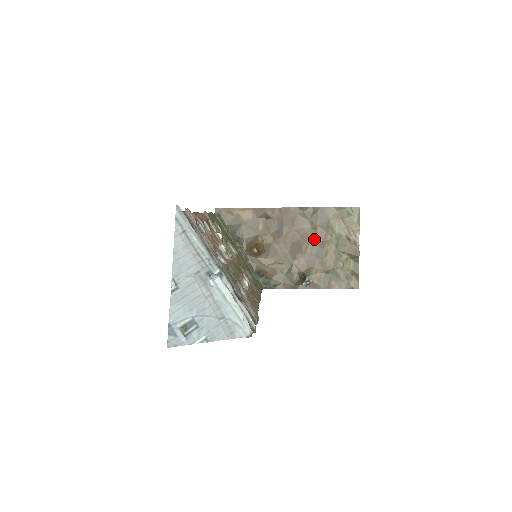
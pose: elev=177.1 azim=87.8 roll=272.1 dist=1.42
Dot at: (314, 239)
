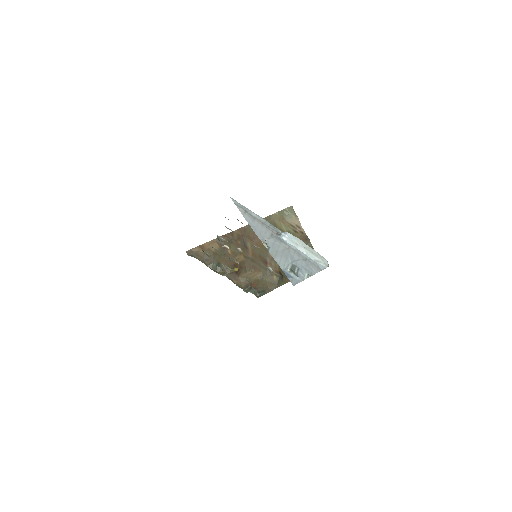
Dot at: occluded
